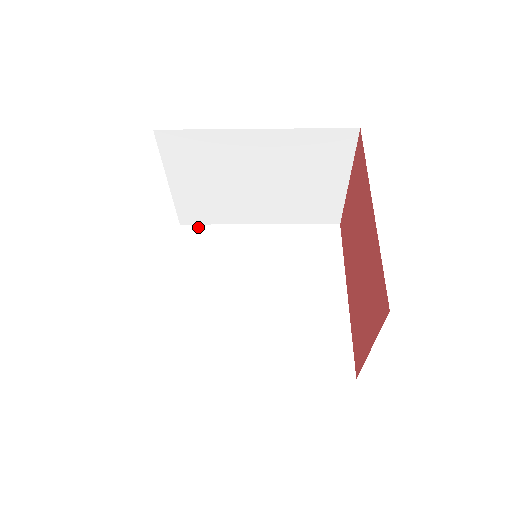
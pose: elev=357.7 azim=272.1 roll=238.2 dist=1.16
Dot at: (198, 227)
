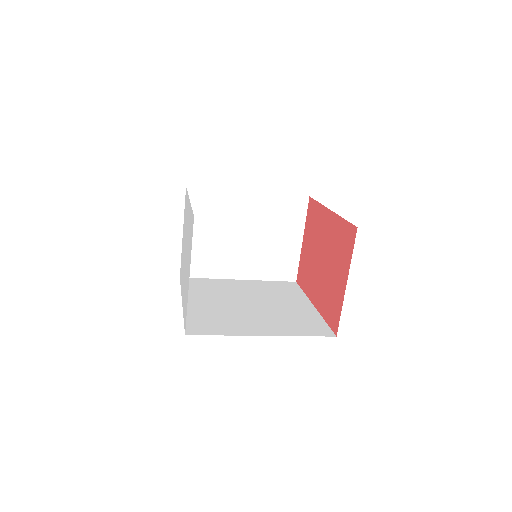
Dot at: (194, 279)
